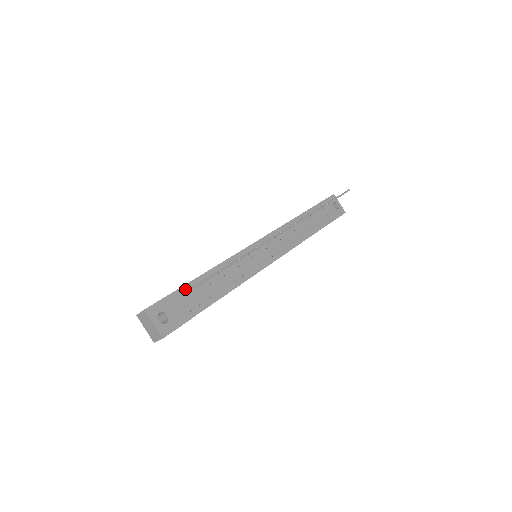
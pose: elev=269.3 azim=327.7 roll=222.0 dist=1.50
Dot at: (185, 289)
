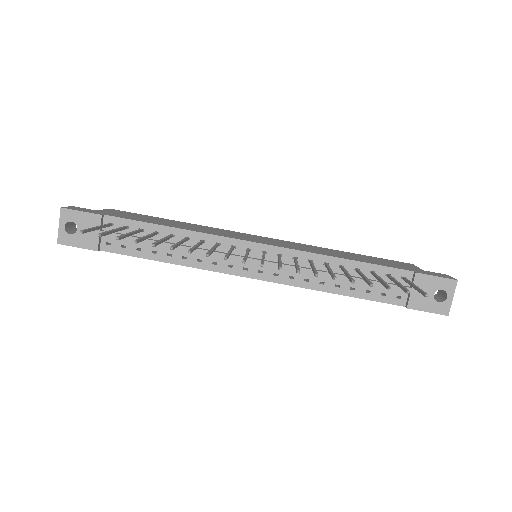
Dot at: (120, 222)
